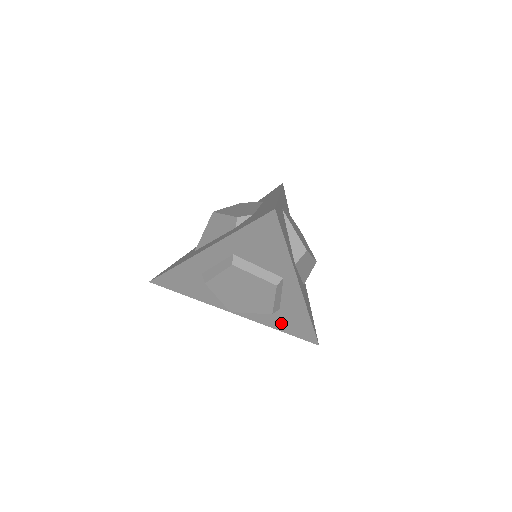
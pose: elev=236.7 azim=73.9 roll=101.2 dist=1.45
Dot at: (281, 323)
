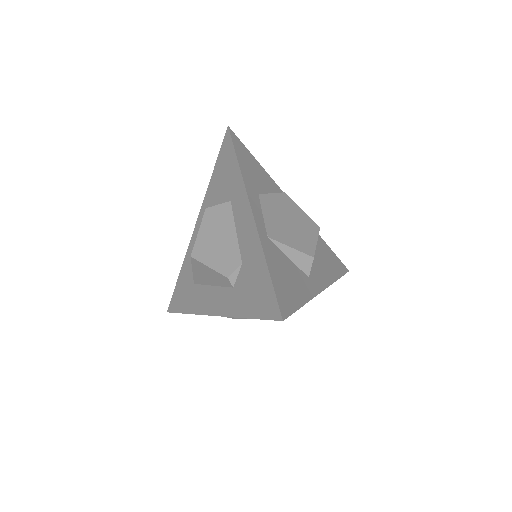
Dot at: occluded
